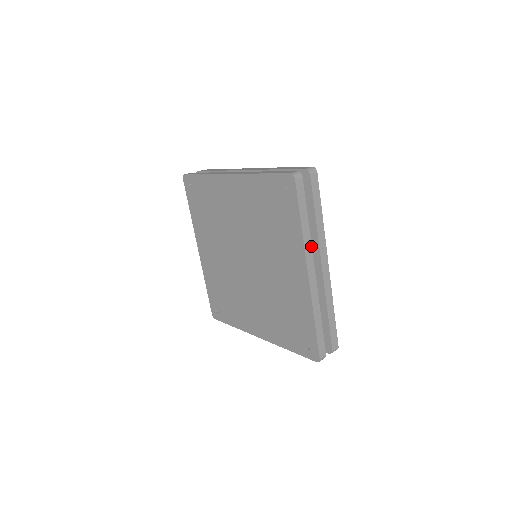
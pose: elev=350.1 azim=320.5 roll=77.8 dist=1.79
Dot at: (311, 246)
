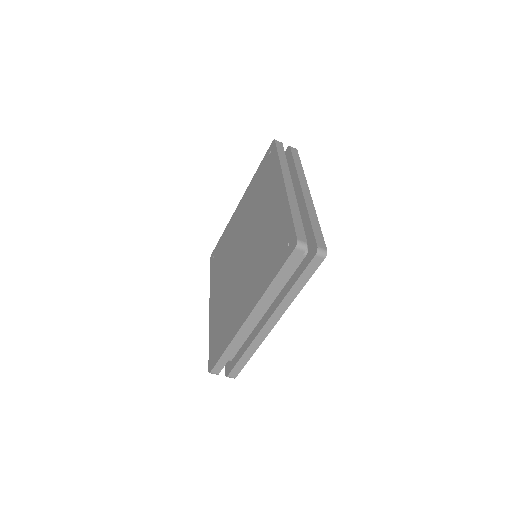
Dot at: occluded
